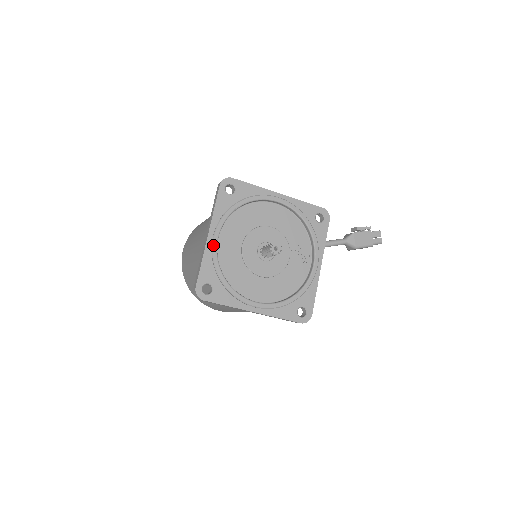
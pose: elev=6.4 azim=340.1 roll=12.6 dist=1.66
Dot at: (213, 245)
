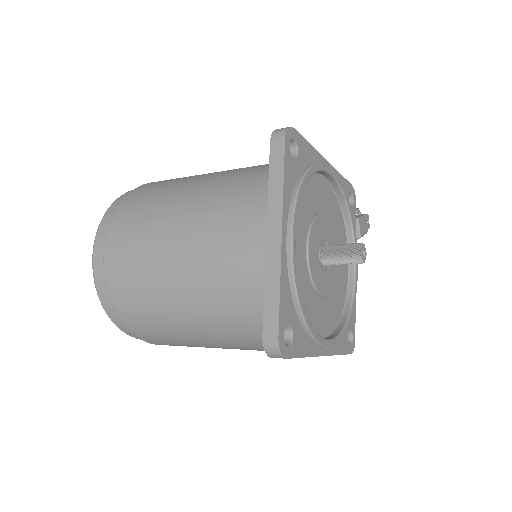
Dot at: (293, 254)
